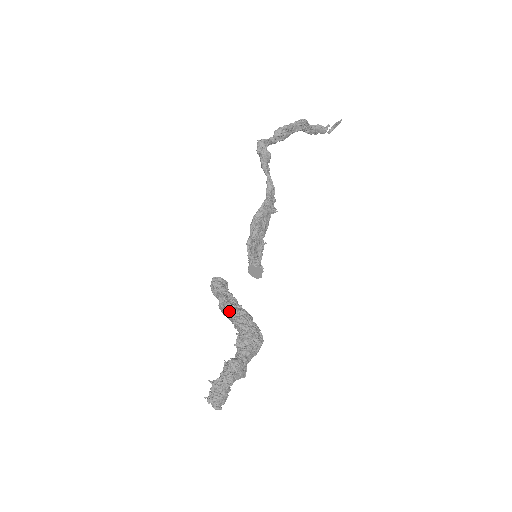
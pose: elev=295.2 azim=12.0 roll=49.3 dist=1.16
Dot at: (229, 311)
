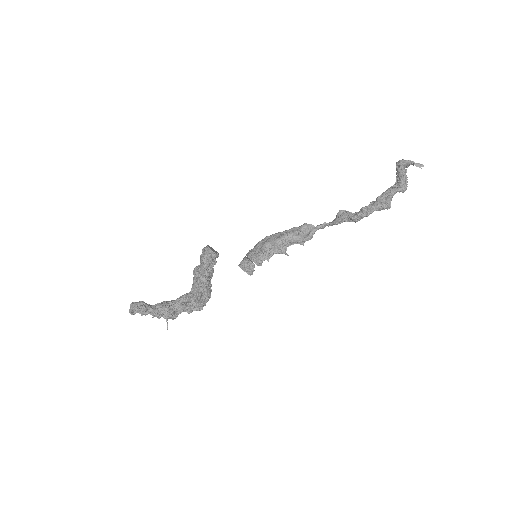
Dot at: (201, 286)
